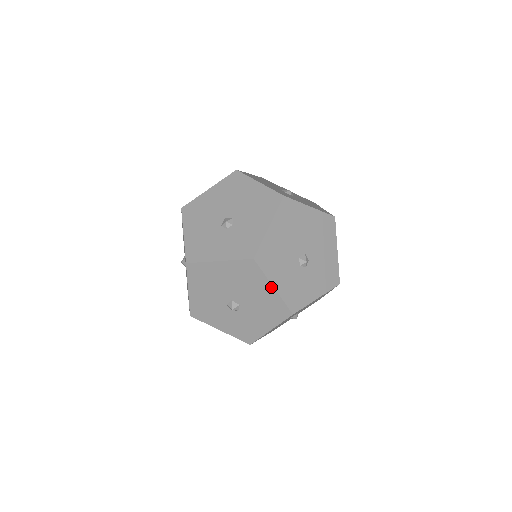
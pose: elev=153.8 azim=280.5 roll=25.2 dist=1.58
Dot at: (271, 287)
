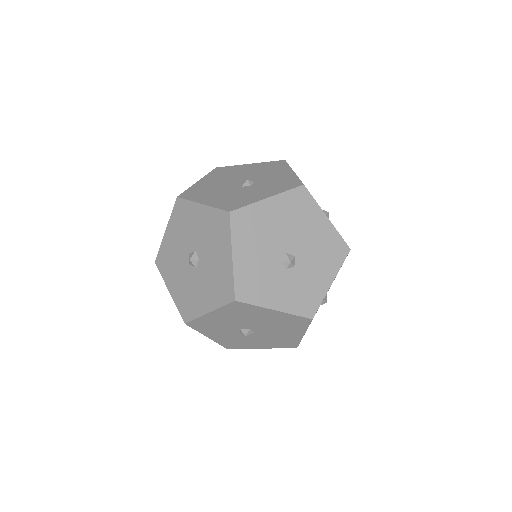
Dot at: (325, 218)
